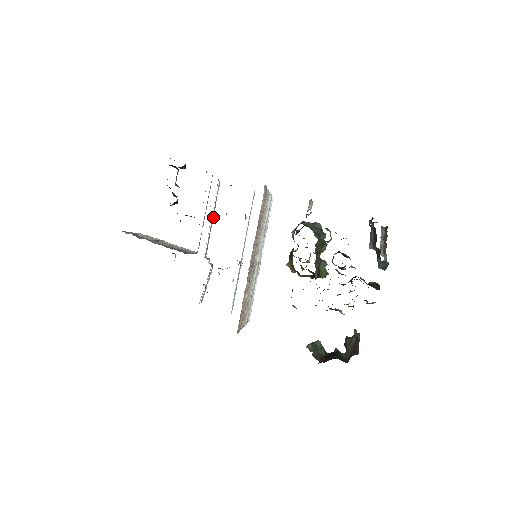
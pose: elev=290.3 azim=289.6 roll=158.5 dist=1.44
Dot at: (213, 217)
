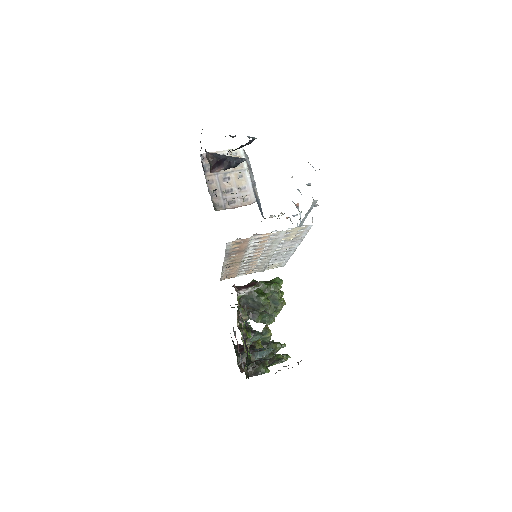
Dot at: occluded
